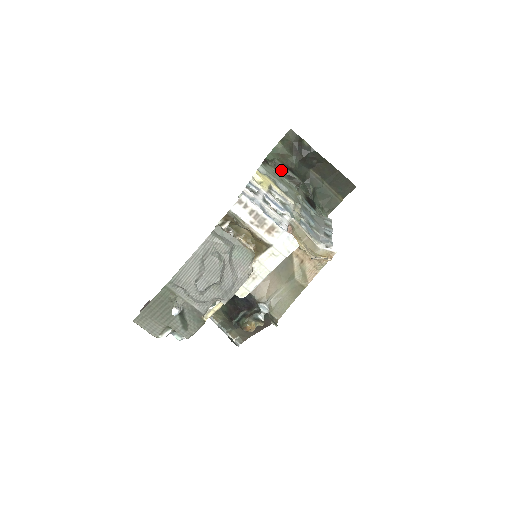
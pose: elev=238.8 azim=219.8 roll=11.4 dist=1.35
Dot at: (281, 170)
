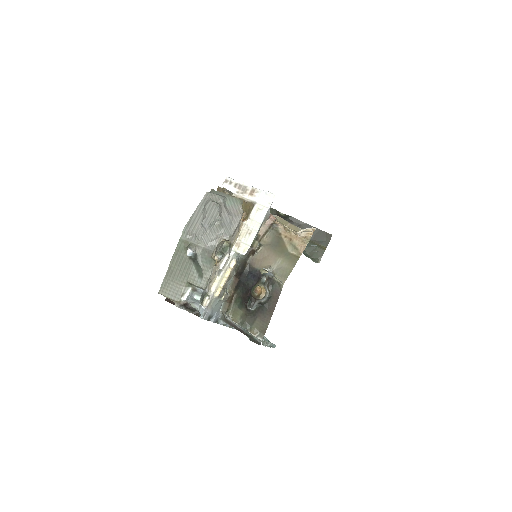
Dot at: occluded
